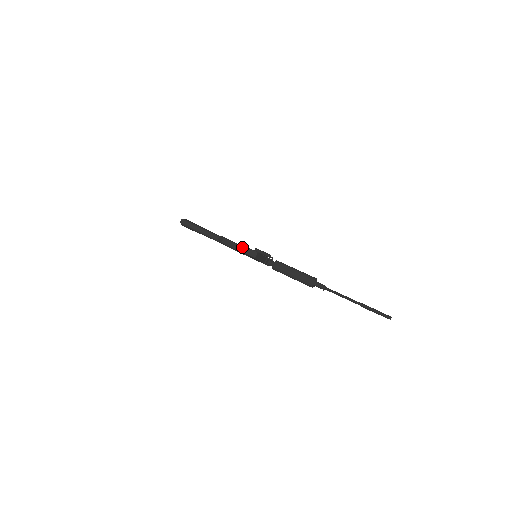
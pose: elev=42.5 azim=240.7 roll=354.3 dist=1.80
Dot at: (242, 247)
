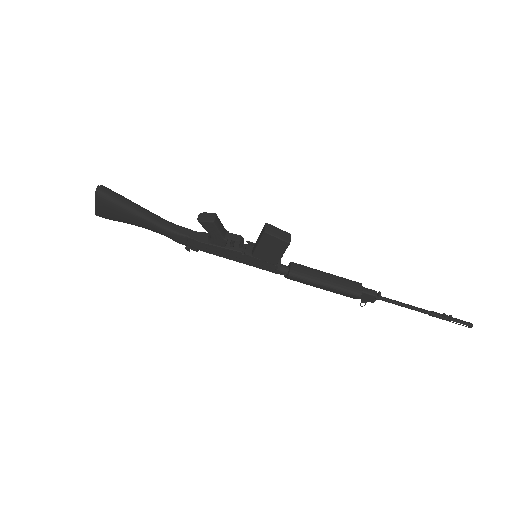
Dot at: (265, 224)
